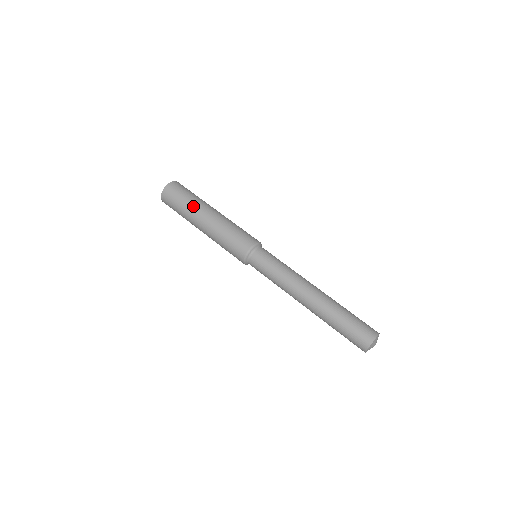
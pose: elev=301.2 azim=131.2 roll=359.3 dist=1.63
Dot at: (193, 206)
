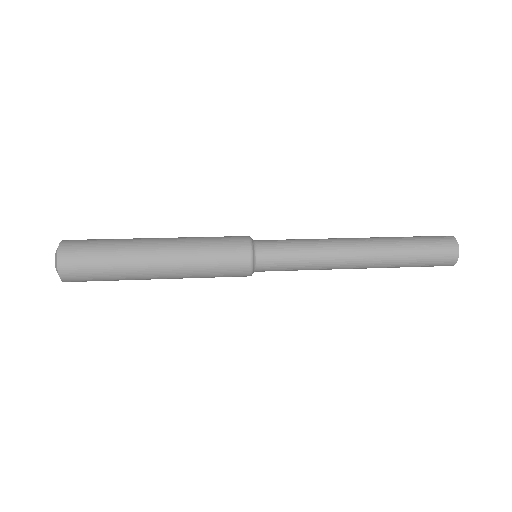
Dot at: occluded
